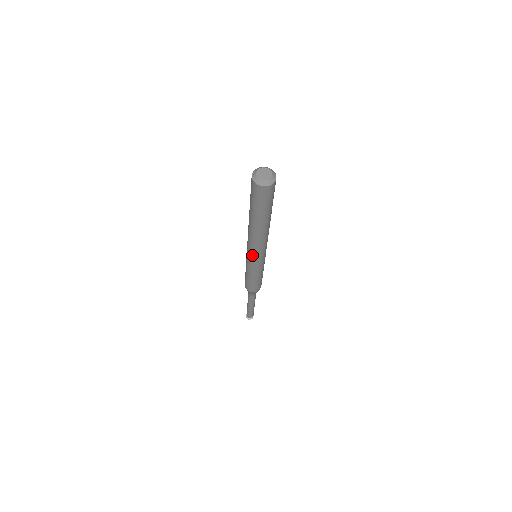
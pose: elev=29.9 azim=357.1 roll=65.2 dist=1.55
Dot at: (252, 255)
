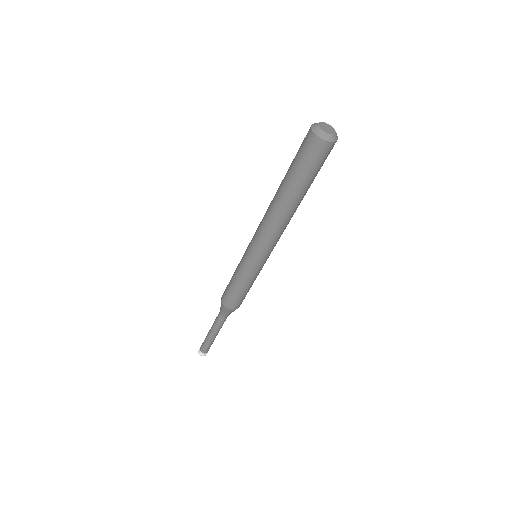
Dot at: (253, 243)
